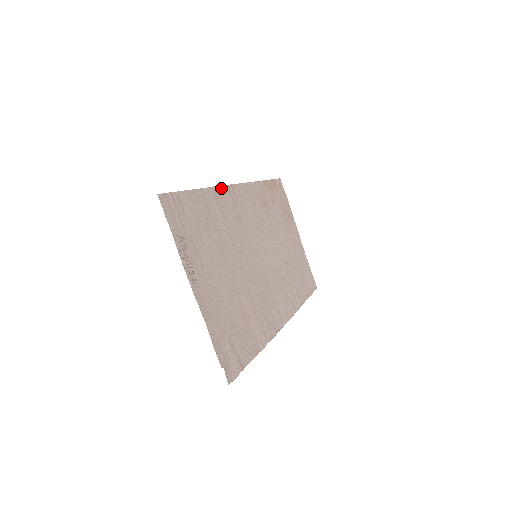
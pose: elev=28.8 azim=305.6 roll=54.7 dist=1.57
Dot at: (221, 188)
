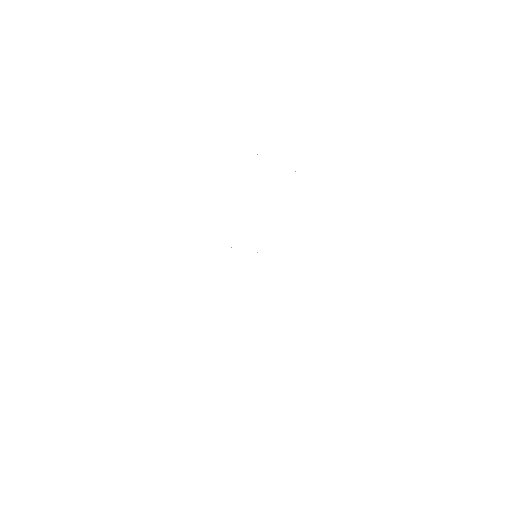
Dot at: occluded
